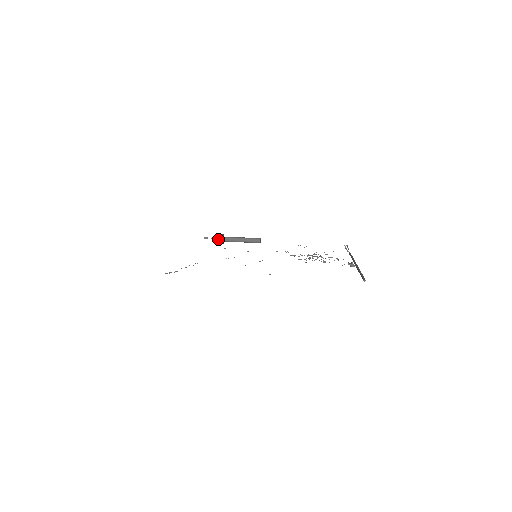
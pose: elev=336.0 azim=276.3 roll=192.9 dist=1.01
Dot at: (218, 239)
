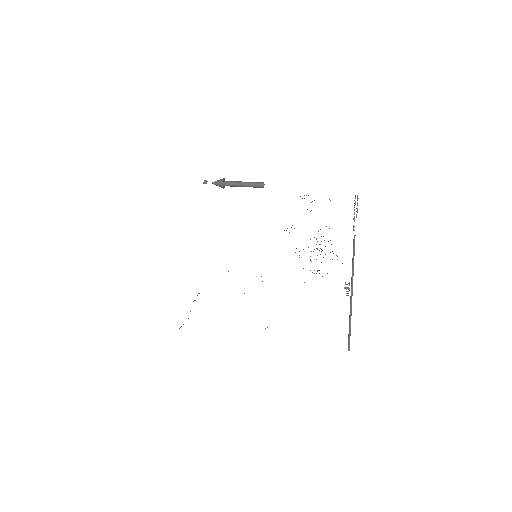
Dot at: occluded
